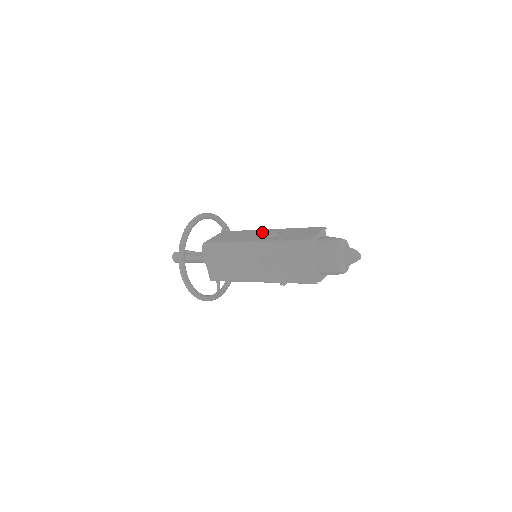
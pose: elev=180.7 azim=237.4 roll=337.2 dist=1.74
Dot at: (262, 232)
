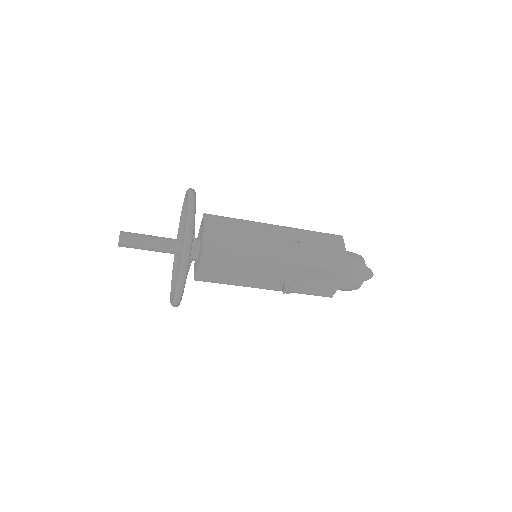
Dot at: occluded
